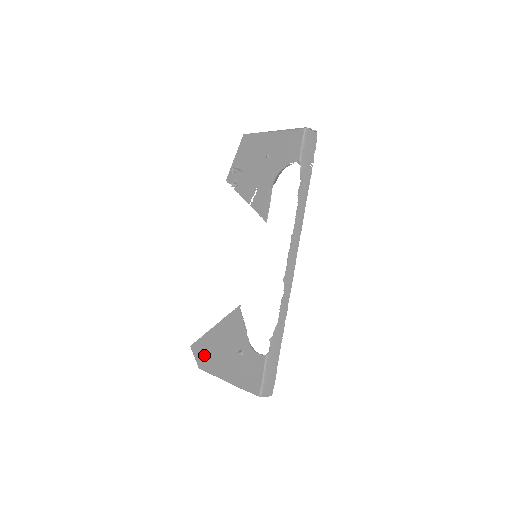
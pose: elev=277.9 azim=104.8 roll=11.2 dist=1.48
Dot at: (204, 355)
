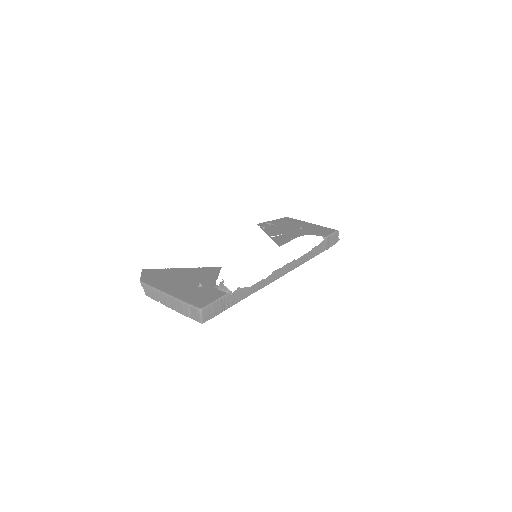
Dot at: (155, 276)
